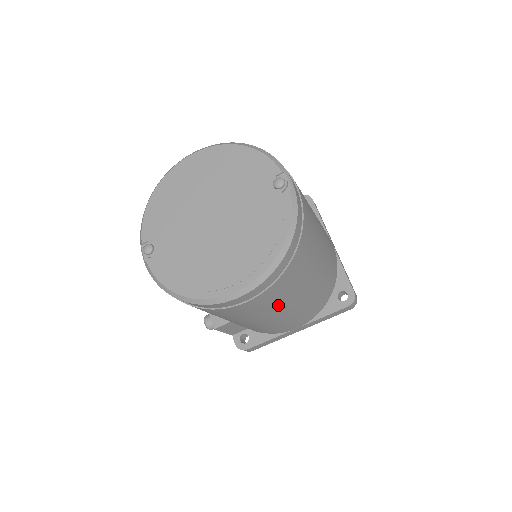
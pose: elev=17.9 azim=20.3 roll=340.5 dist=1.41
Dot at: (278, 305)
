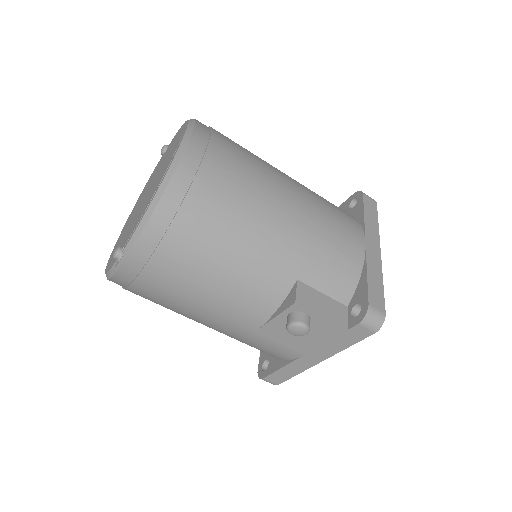
Dot at: (263, 171)
